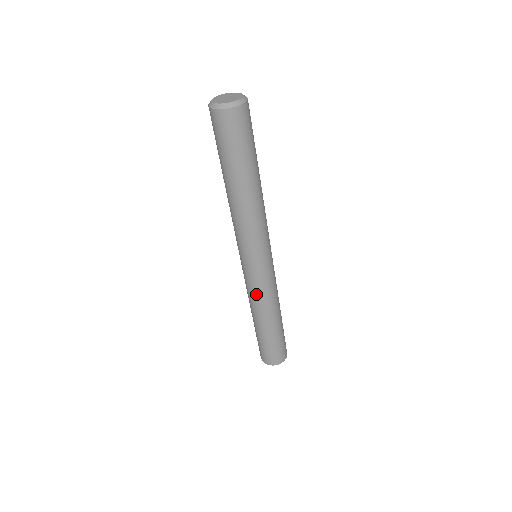
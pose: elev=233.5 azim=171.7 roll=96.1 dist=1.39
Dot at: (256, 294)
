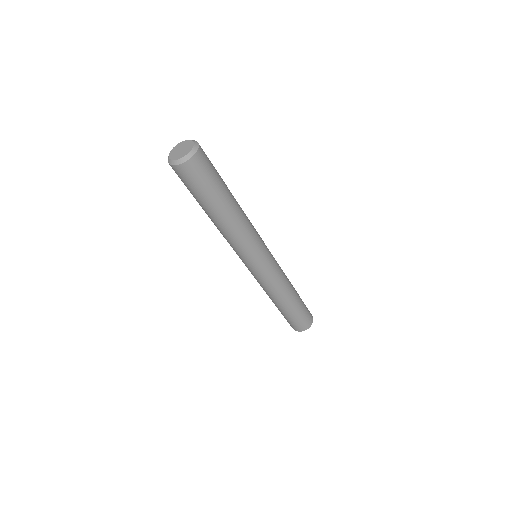
Dot at: (271, 285)
